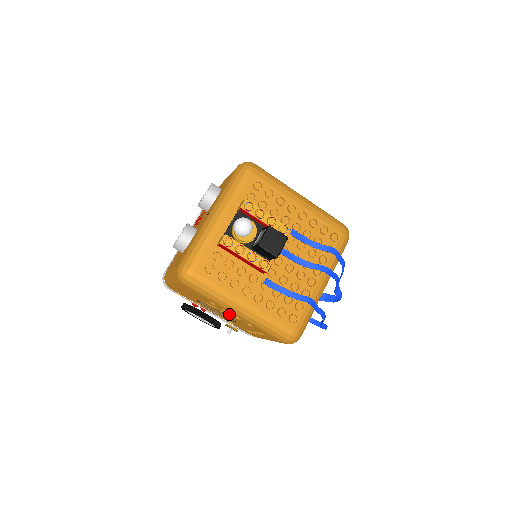
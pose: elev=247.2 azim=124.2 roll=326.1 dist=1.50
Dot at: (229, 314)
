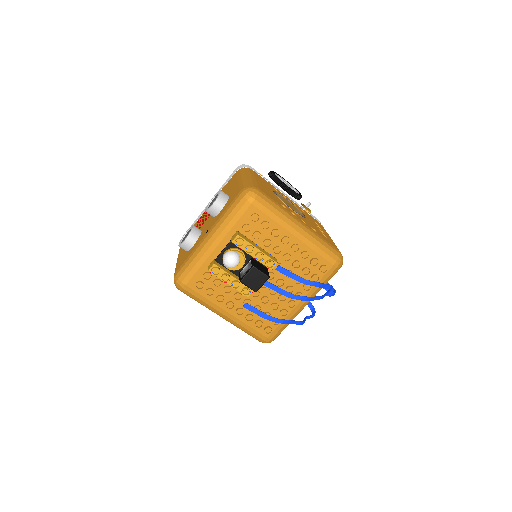
Dot at: occluded
